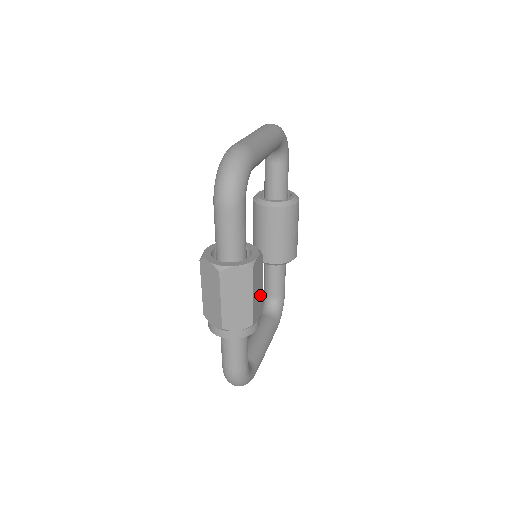
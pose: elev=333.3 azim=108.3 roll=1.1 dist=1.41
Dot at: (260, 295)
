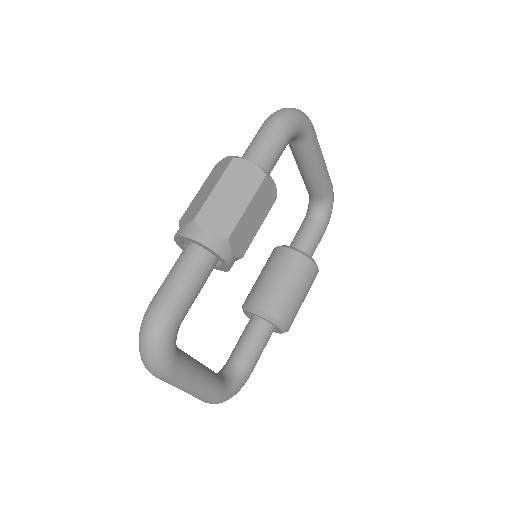
Dot at: (251, 233)
